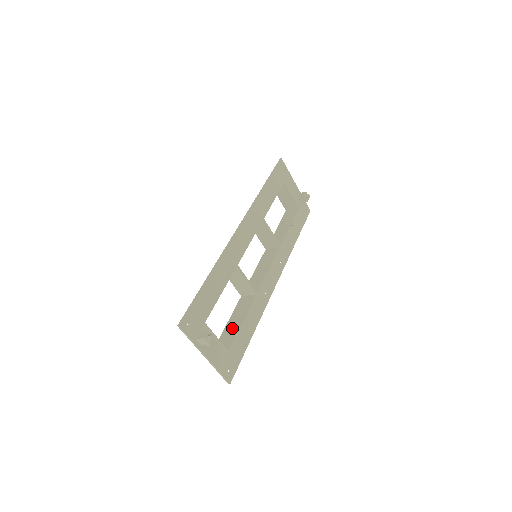
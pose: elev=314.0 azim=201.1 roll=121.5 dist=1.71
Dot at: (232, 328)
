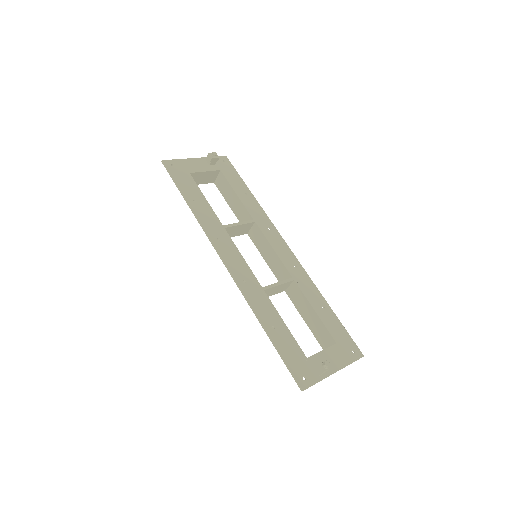
Dot at: (314, 323)
